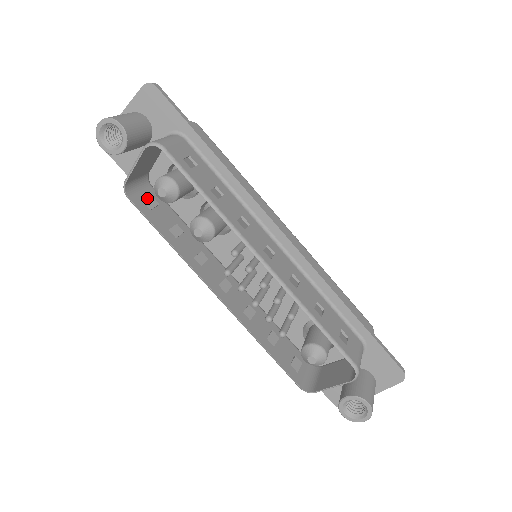
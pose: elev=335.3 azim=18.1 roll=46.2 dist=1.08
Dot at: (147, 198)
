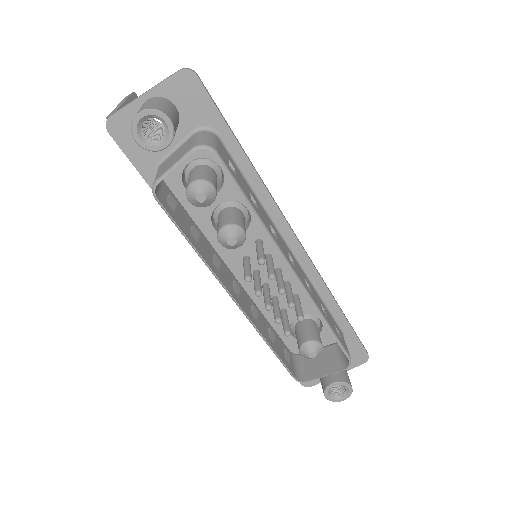
Dot at: (167, 197)
